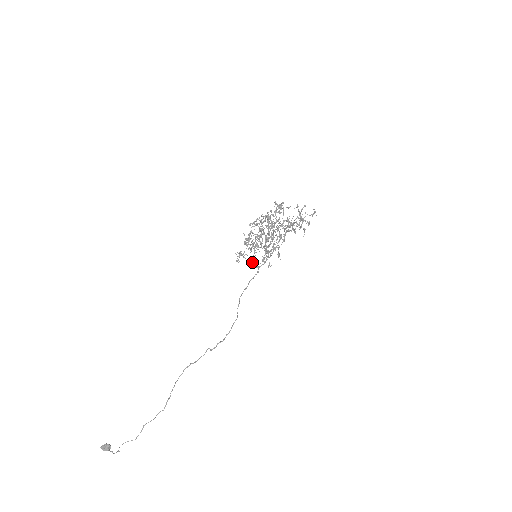
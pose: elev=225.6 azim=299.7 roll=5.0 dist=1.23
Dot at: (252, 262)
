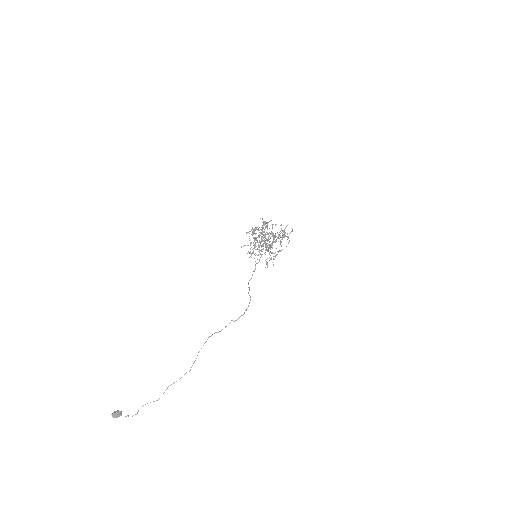
Dot at: occluded
